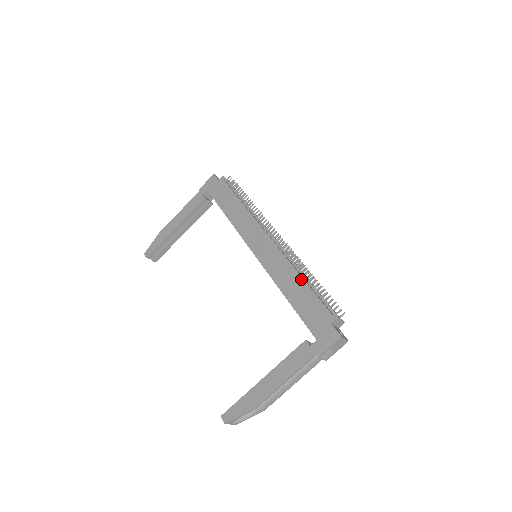
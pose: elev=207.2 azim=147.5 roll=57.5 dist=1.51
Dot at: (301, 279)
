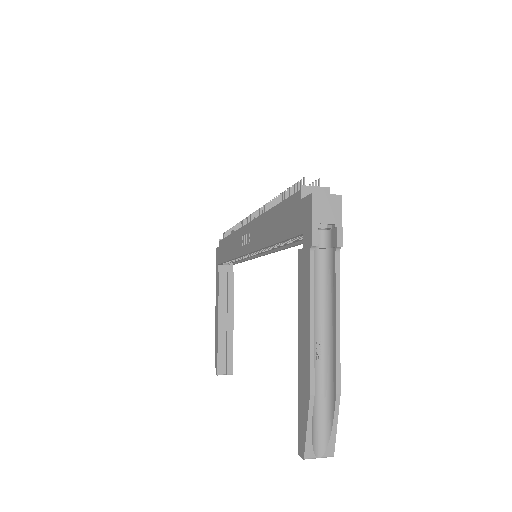
Dot at: (270, 211)
